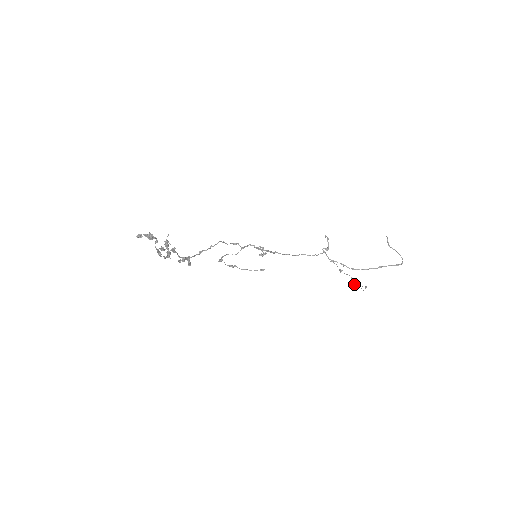
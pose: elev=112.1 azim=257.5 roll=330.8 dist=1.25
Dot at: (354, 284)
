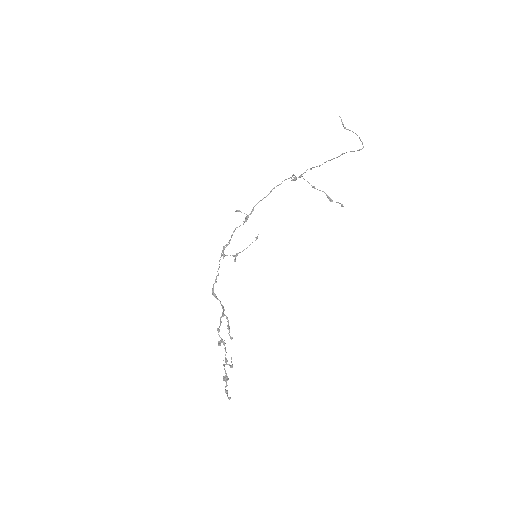
Dot at: occluded
